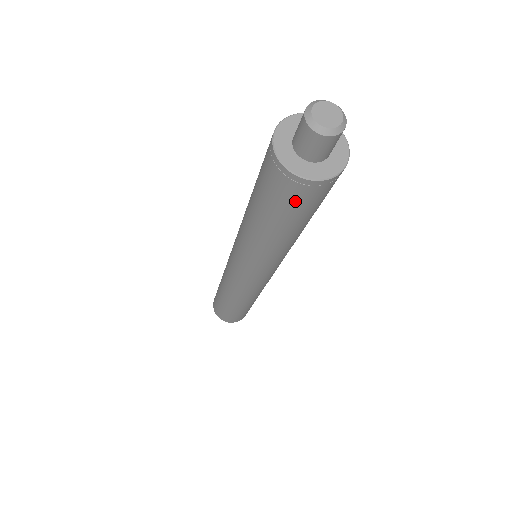
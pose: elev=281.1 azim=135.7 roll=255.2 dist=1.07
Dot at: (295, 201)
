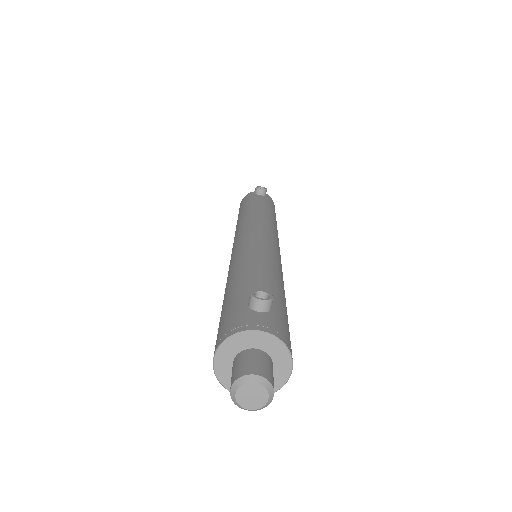
Dot at: occluded
